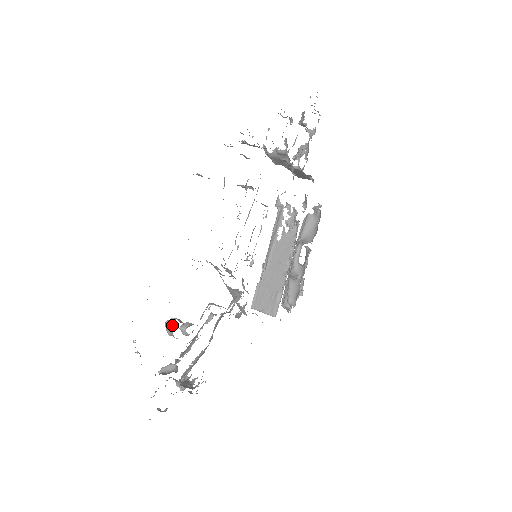
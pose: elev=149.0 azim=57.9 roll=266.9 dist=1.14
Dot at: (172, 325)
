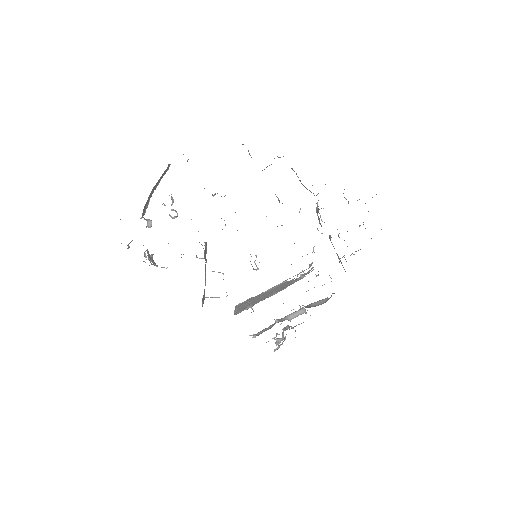
Dot at: occluded
